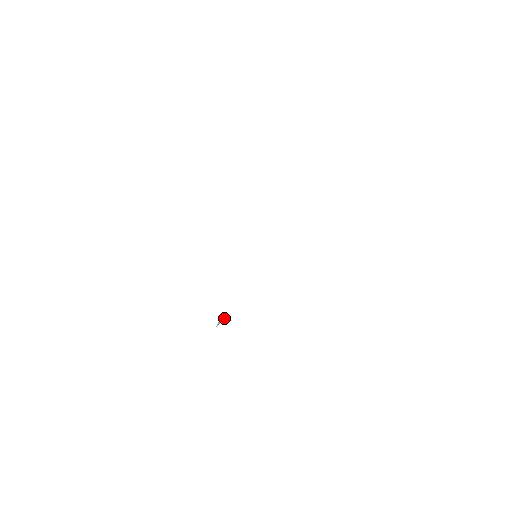
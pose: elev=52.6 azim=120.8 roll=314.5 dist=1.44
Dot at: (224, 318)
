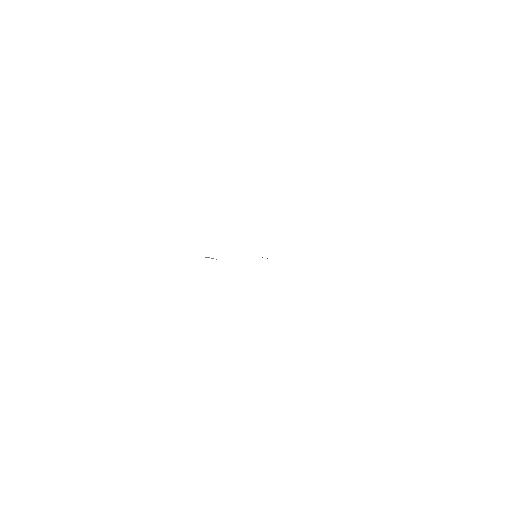
Dot at: occluded
